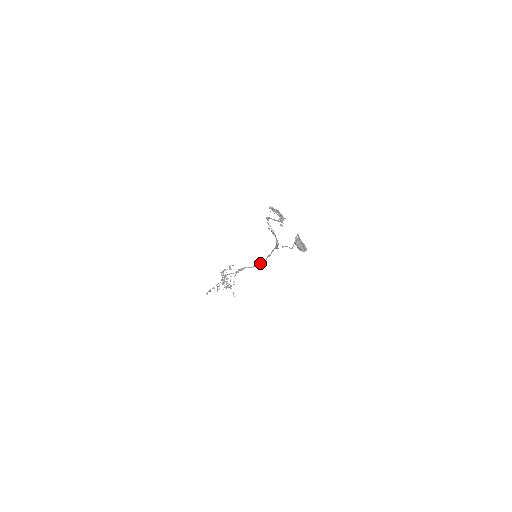
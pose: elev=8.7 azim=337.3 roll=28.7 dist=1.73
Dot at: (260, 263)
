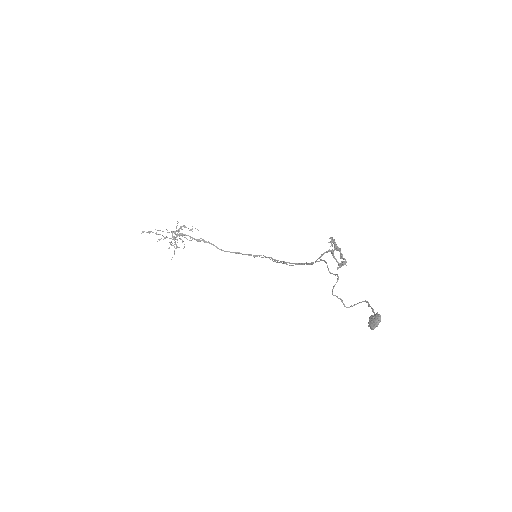
Dot at: occluded
